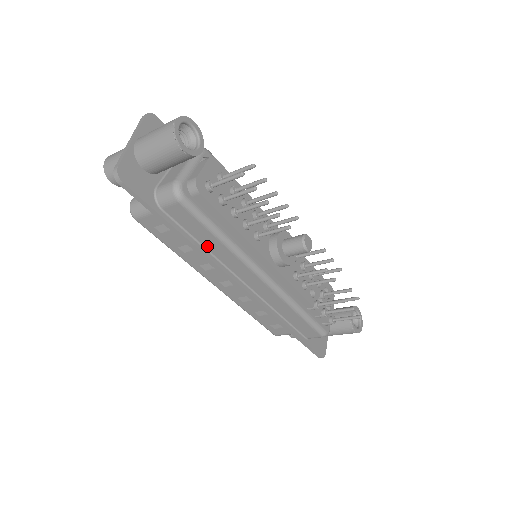
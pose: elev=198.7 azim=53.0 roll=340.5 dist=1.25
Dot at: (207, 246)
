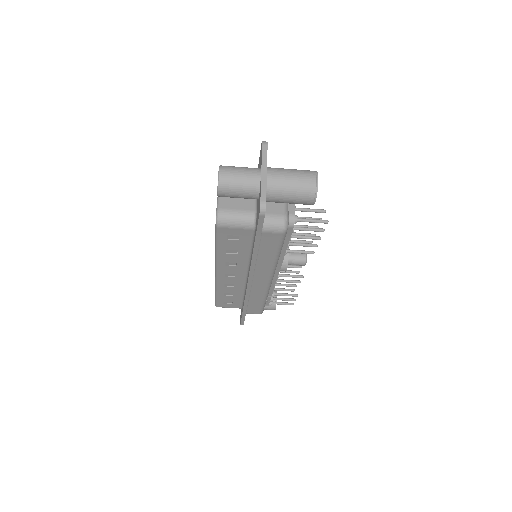
Dot at: (260, 257)
